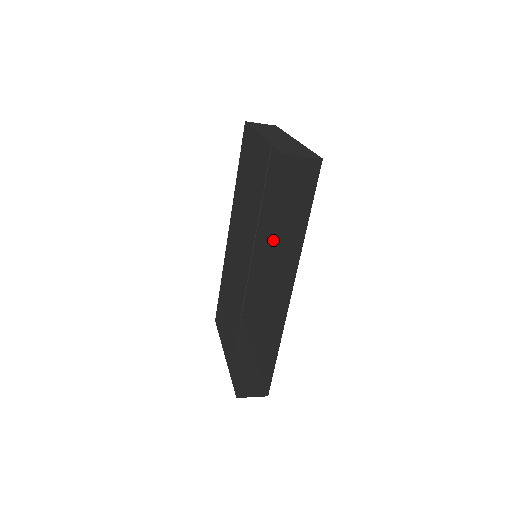
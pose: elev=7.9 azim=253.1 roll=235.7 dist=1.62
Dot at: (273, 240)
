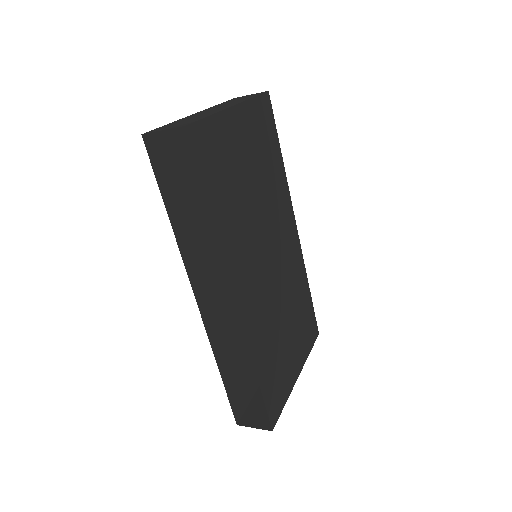
Dot at: (268, 235)
